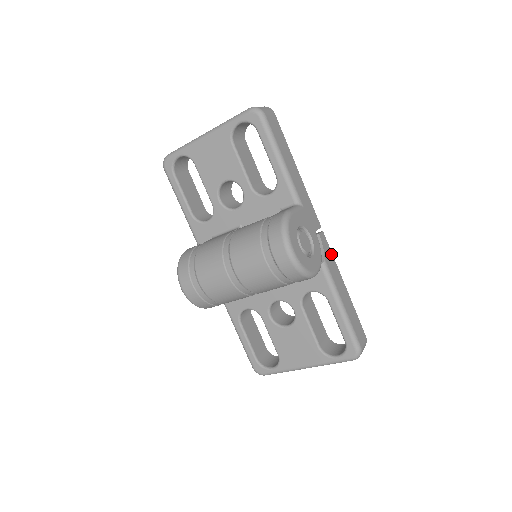
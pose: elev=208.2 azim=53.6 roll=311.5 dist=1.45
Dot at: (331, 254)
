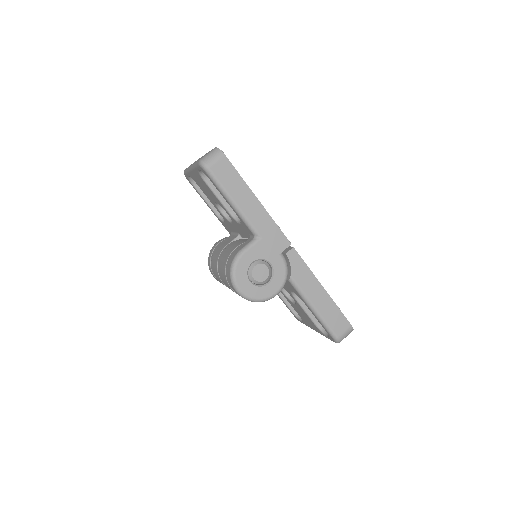
Dot at: (304, 265)
